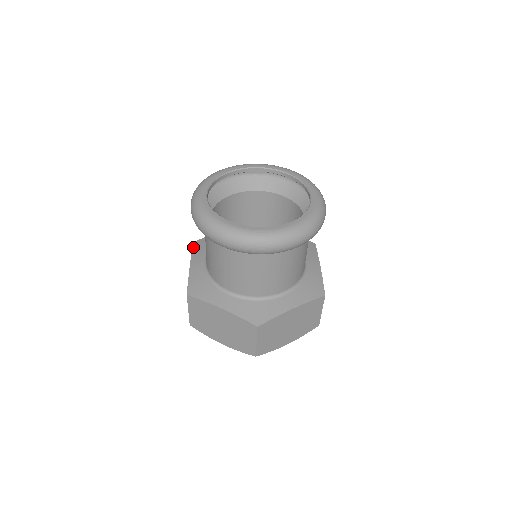
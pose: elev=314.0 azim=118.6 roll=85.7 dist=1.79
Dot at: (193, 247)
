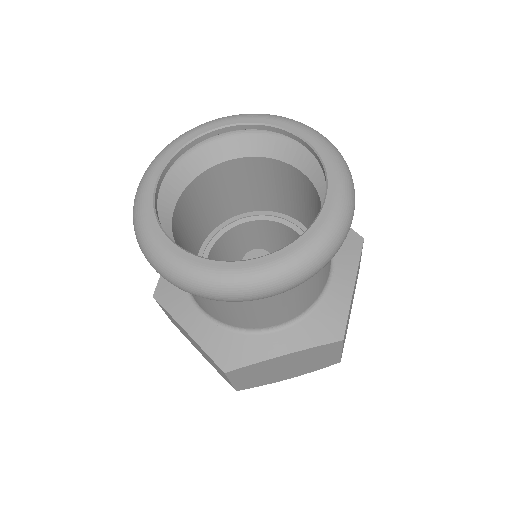
Dot at: (161, 303)
